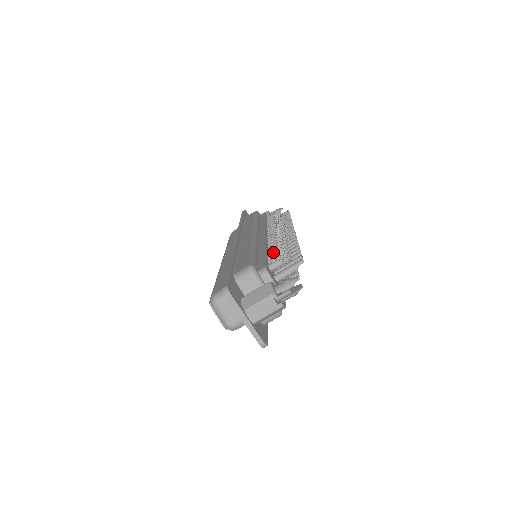
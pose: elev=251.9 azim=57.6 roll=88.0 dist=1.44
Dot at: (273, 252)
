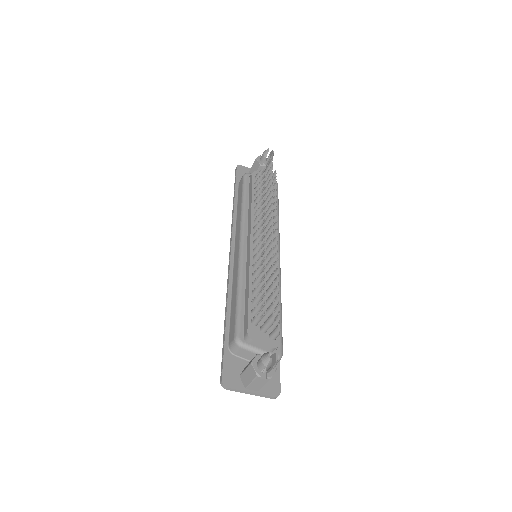
Dot at: (255, 291)
